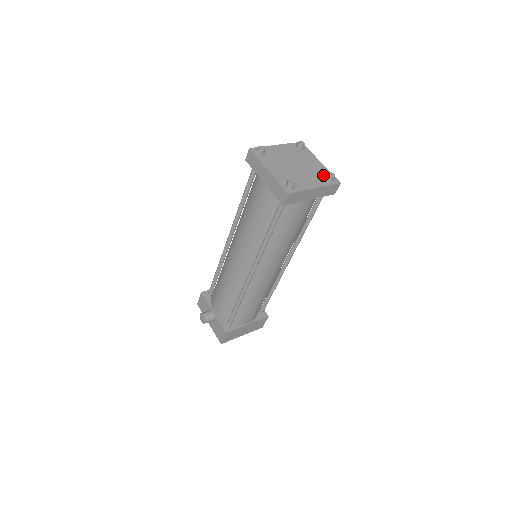
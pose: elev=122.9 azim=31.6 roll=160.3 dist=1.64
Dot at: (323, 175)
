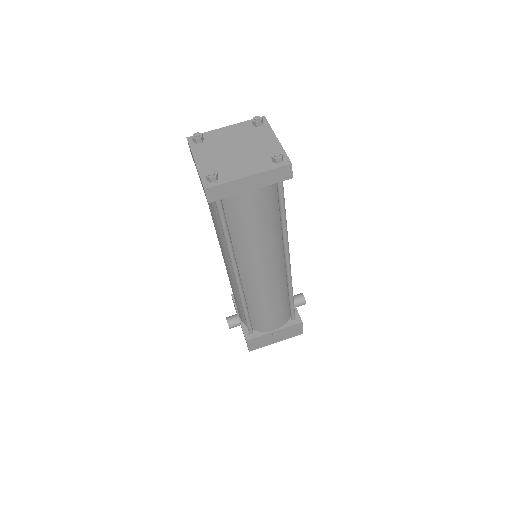
Dot at: (270, 156)
